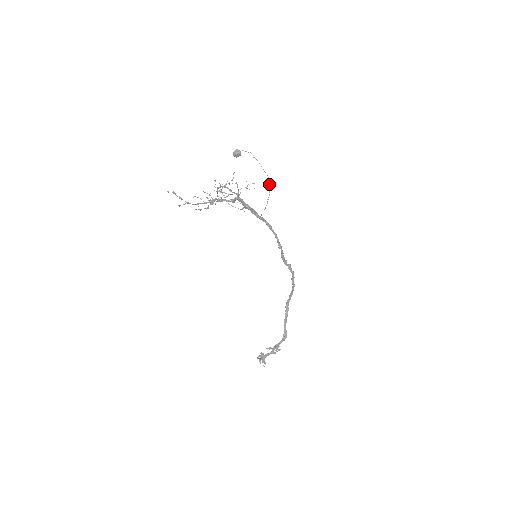
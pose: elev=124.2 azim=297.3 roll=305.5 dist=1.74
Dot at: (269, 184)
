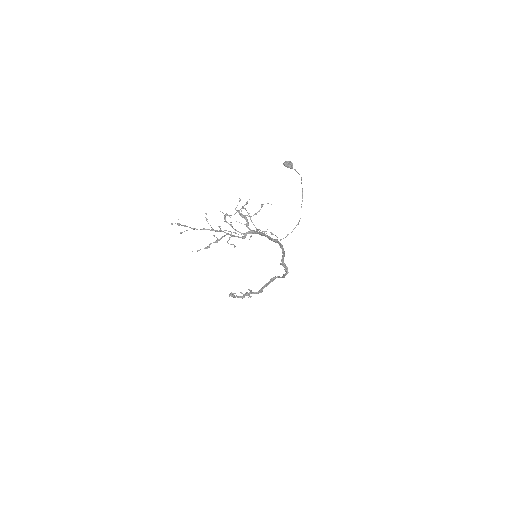
Dot at: (298, 223)
